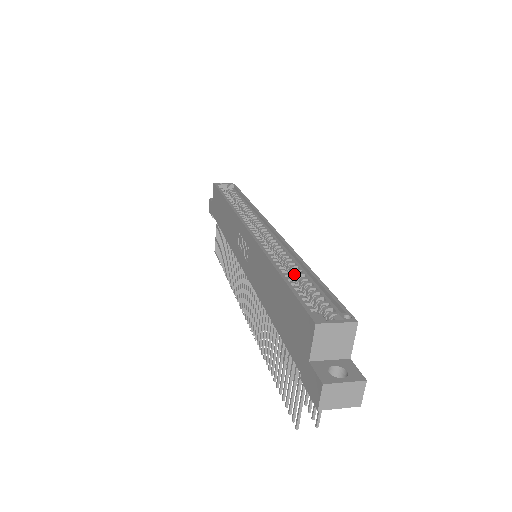
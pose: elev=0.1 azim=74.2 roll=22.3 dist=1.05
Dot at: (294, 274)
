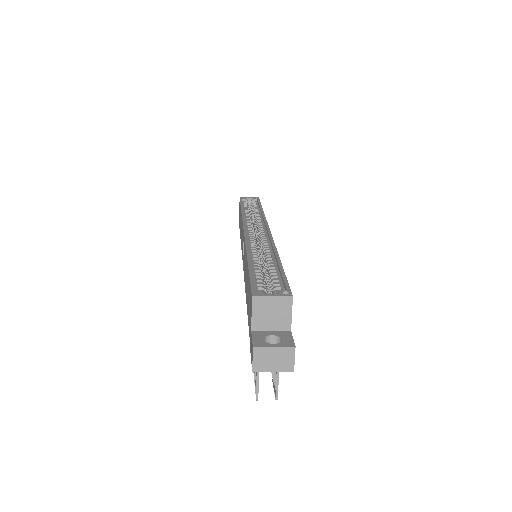
Dot at: (266, 264)
